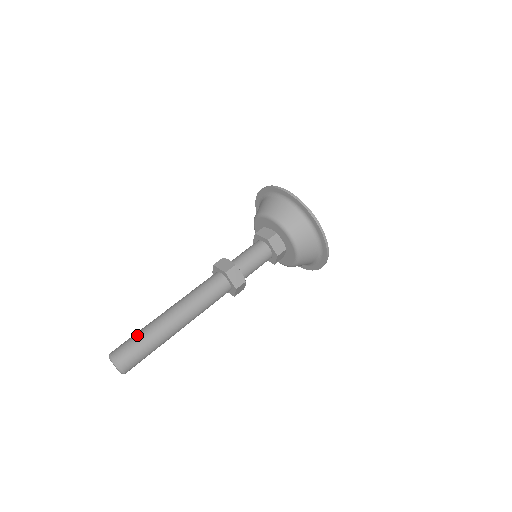
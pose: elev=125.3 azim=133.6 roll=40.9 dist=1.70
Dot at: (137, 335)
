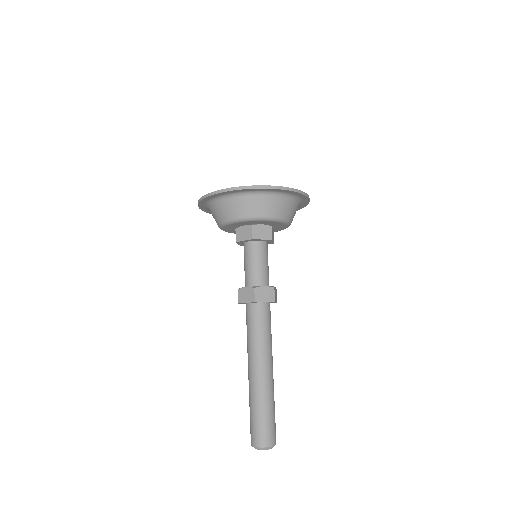
Dot at: (253, 414)
